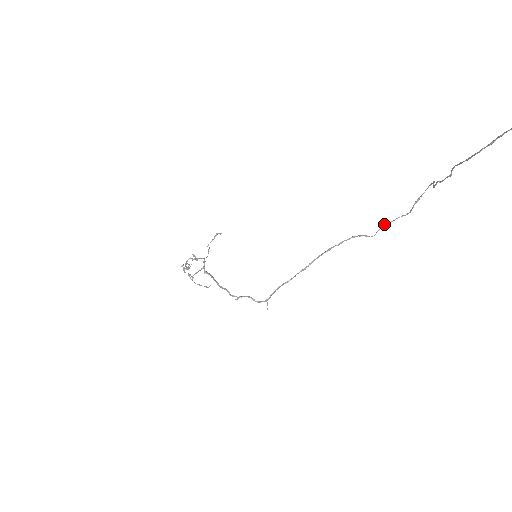
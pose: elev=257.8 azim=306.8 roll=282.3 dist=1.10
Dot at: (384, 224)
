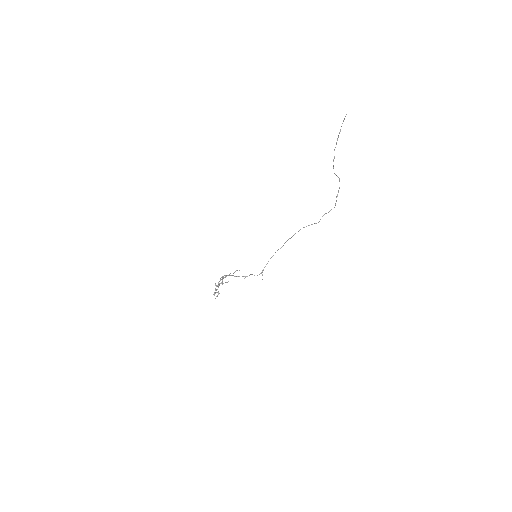
Dot at: (324, 214)
